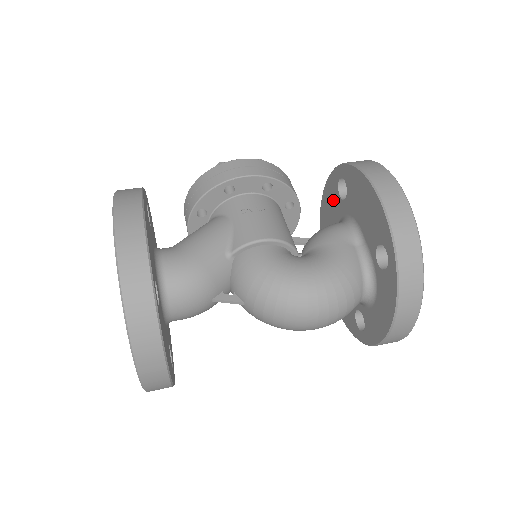
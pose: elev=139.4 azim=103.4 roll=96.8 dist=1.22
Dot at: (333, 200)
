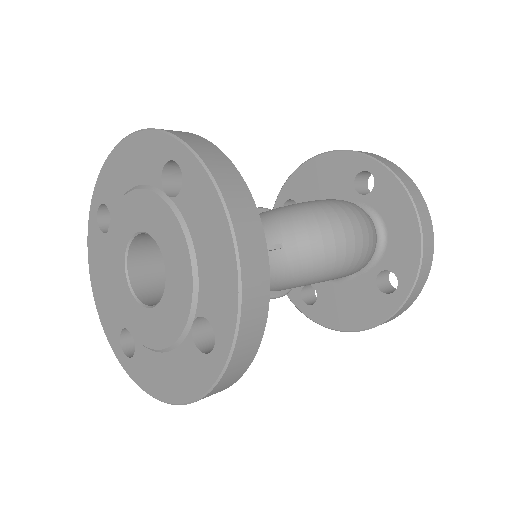
Dot at: occluded
